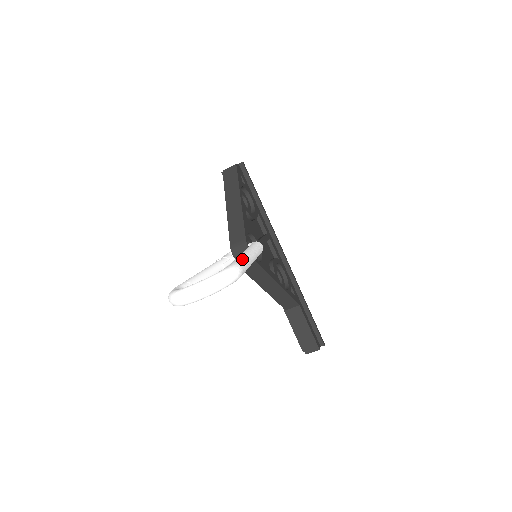
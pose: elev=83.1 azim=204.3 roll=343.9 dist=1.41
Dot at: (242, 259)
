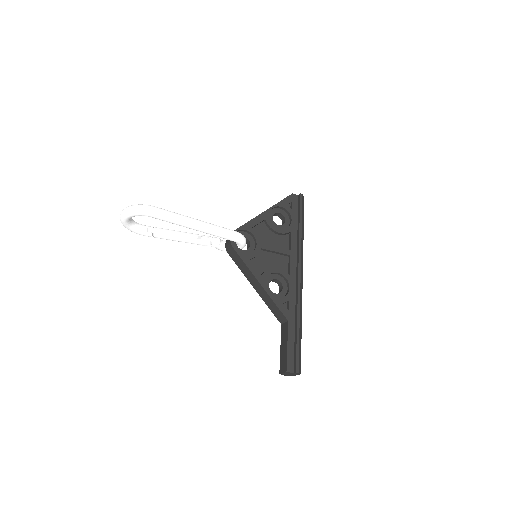
Dot at: occluded
